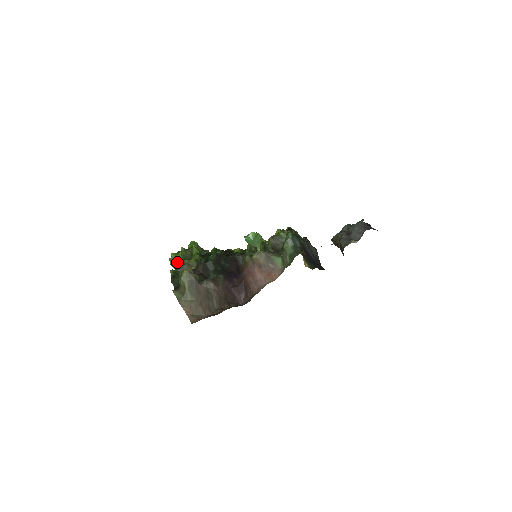
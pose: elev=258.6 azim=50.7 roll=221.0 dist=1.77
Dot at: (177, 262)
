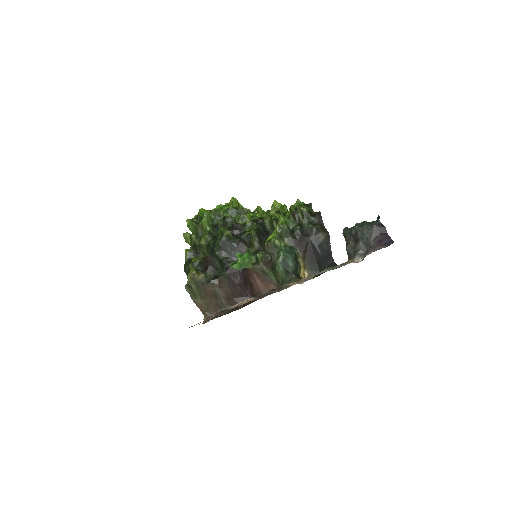
Dot at: (190, 239)
